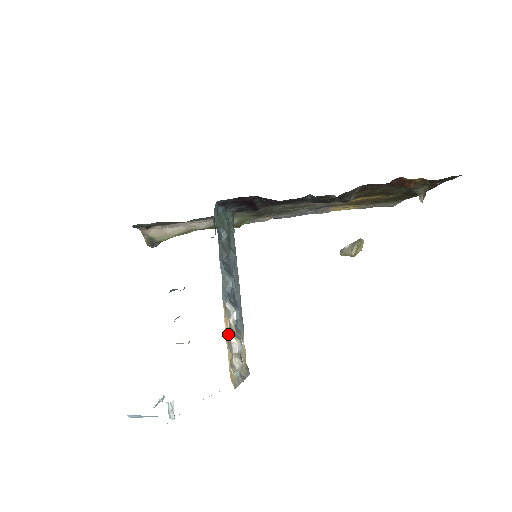
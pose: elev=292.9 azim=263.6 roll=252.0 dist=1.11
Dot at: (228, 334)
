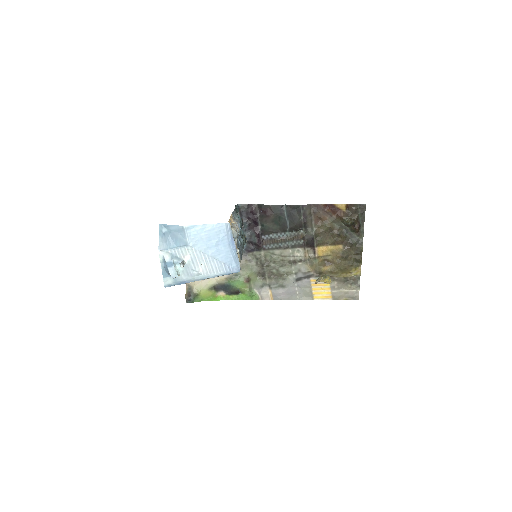
Dot at: occluded
